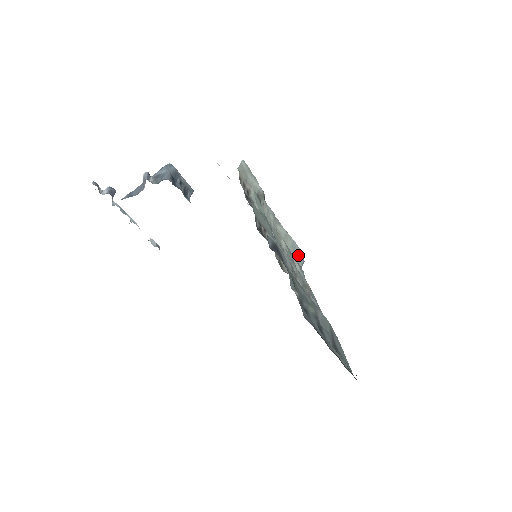
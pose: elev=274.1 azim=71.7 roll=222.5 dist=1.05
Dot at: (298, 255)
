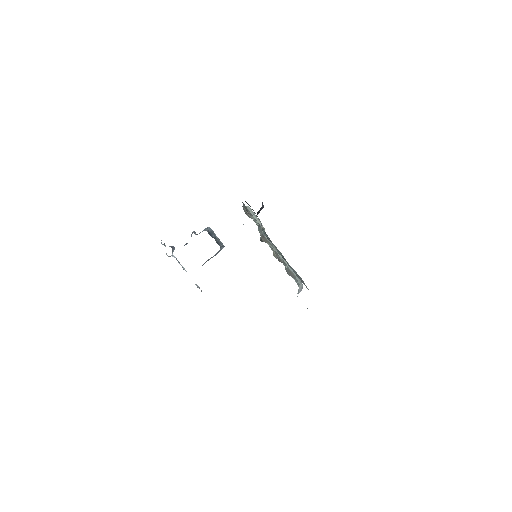
Dot at: occluded
